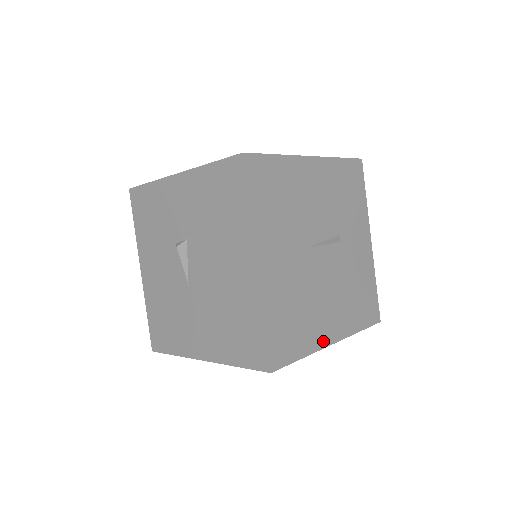
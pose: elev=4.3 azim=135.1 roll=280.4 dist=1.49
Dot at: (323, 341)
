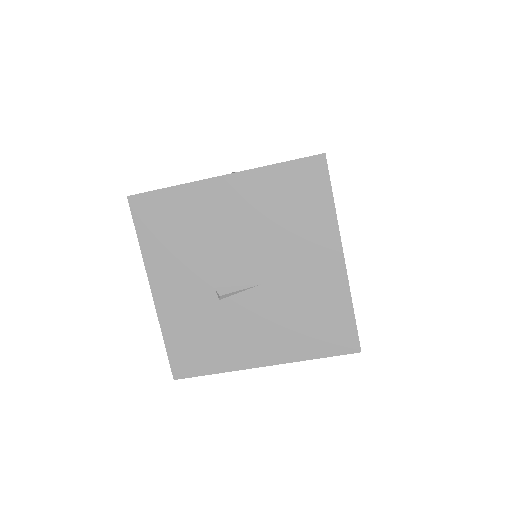
Dot at: occluded
